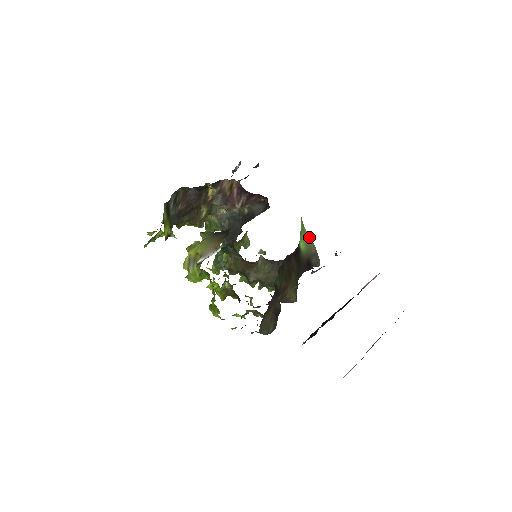
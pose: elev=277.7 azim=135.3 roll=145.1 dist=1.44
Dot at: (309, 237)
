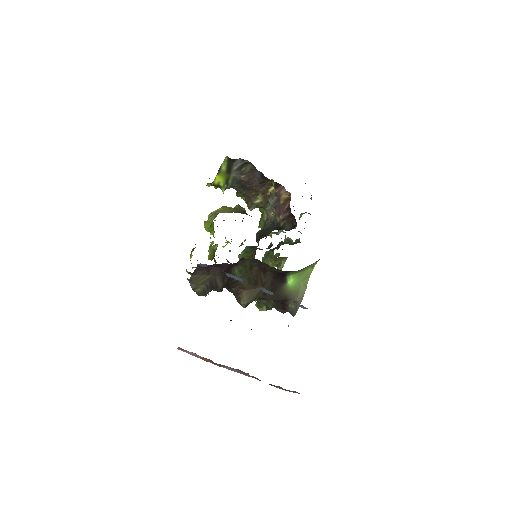
Dot at: (305, 287)
